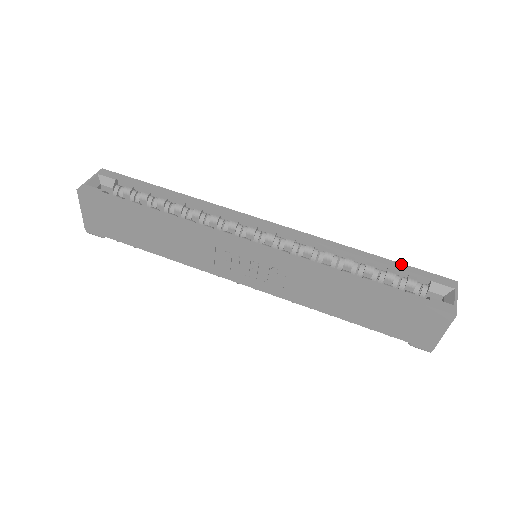
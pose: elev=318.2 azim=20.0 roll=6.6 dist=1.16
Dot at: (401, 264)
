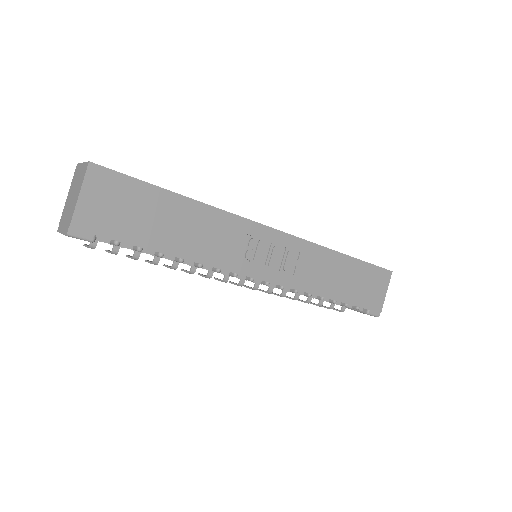
Dot at: occluded
